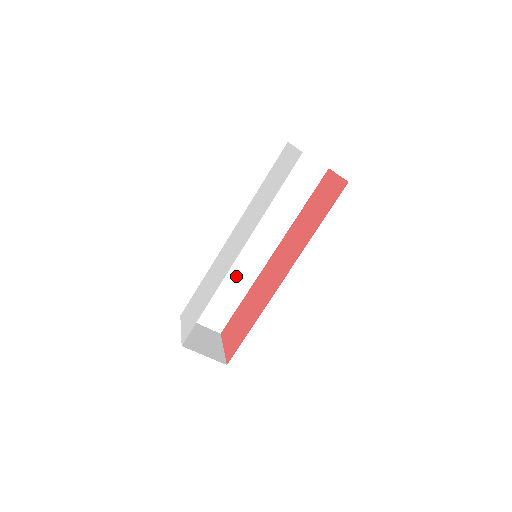
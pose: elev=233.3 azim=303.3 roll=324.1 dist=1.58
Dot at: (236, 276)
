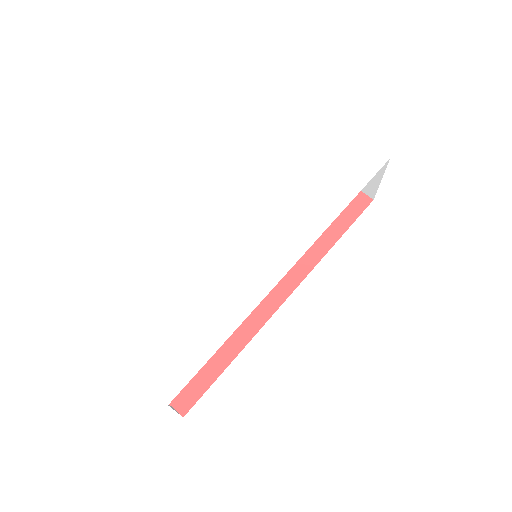
Dot at: occluded
